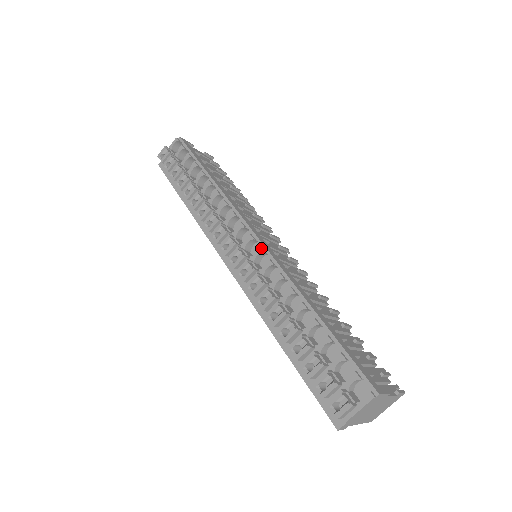
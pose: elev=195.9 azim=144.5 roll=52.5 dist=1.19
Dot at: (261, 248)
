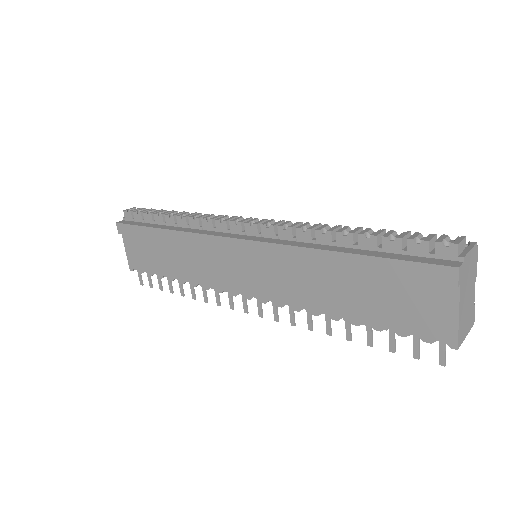
Dot at: occluded
